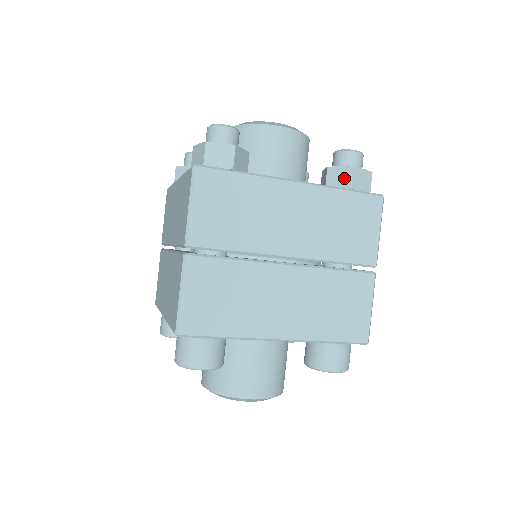
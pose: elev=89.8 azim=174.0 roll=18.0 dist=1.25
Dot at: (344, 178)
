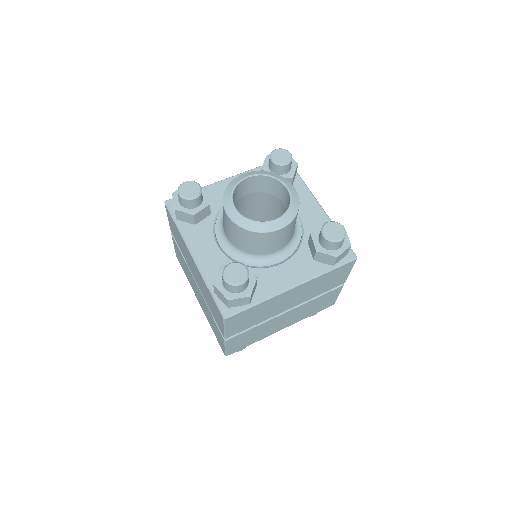
Dot at: (329, 260)
